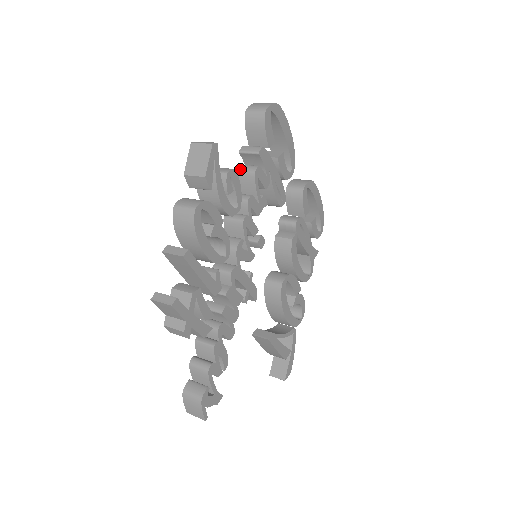
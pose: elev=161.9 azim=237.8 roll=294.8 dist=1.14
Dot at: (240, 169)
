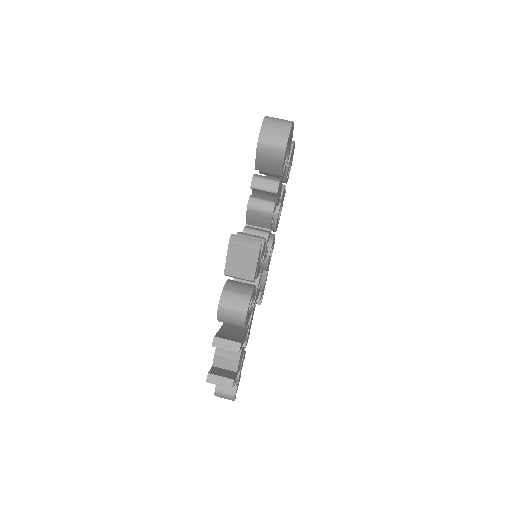
Dot at: (253, 207)
